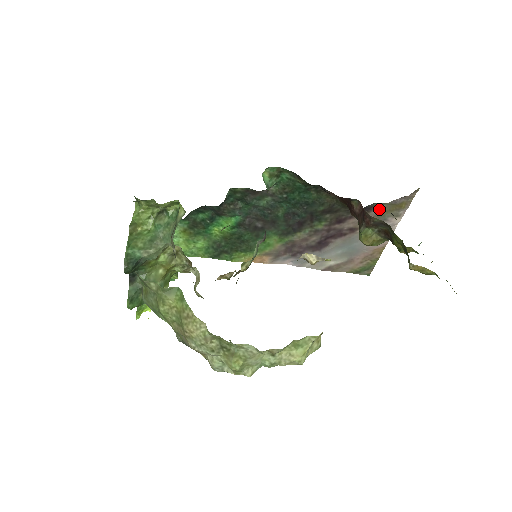
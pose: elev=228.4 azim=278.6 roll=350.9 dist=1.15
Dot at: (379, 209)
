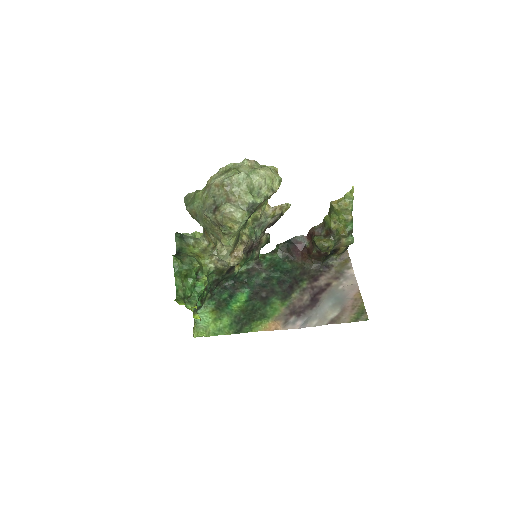
Dot at: (335, 268)
